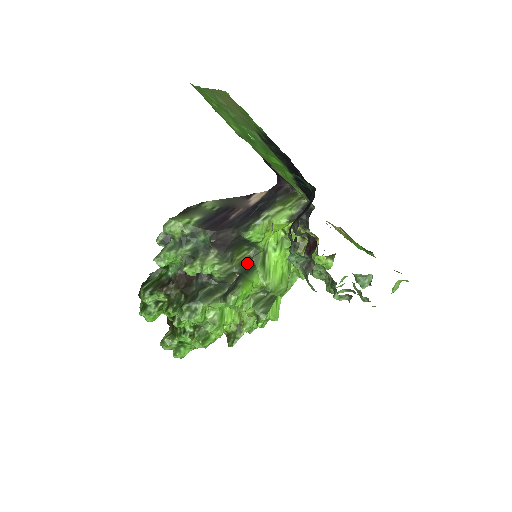
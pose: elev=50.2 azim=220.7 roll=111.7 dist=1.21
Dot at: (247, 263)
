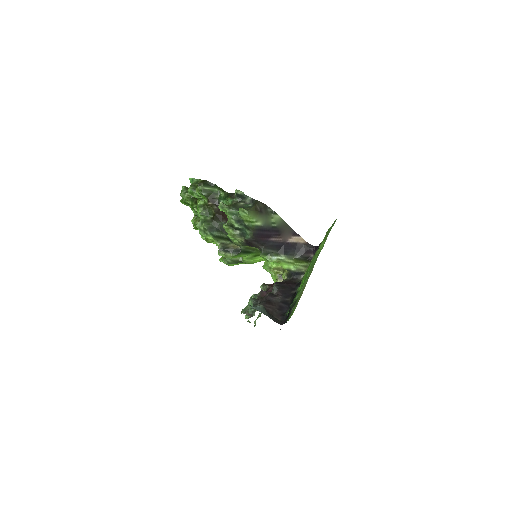
Dot at: (250, 250)
